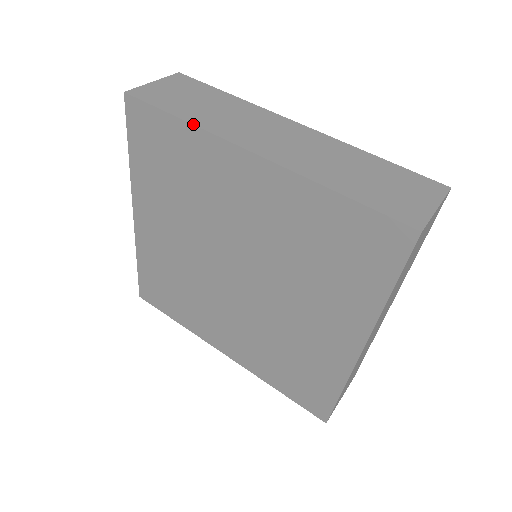
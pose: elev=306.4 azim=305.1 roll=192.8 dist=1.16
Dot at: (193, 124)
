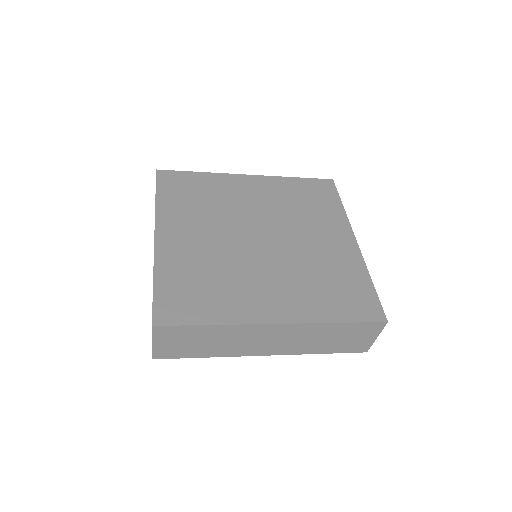
Dot at: (210, 172)
